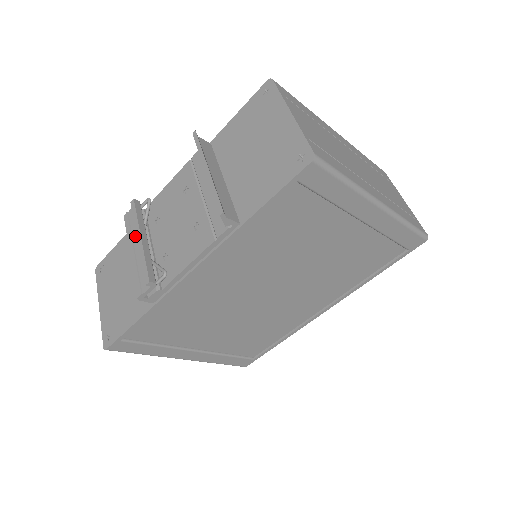
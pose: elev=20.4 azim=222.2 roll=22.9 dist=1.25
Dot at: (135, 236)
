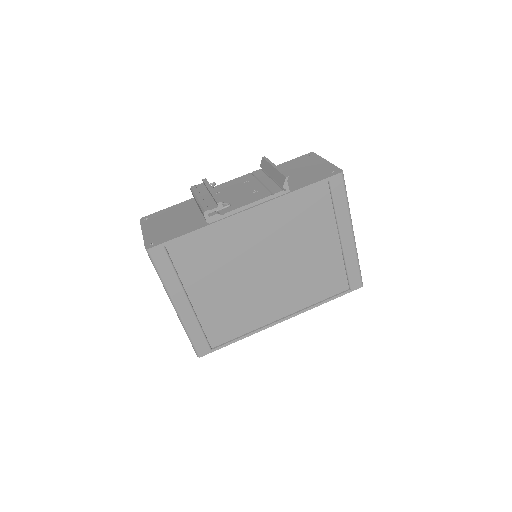
Dot at: (203, 192)
